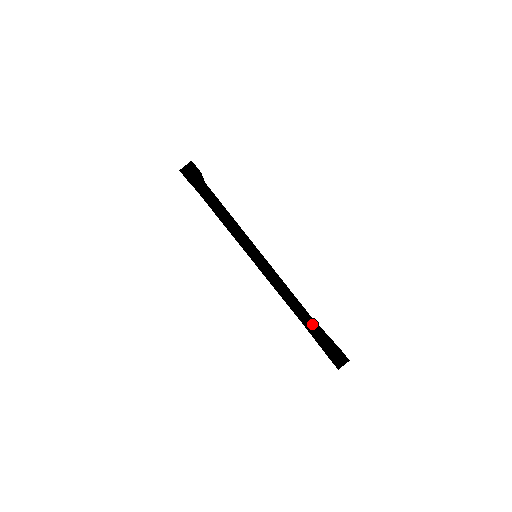
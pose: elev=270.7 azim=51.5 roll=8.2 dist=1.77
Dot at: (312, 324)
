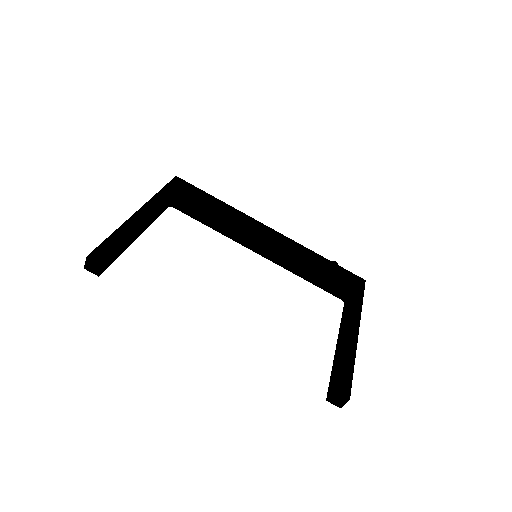
Dot at: (345, 311)
